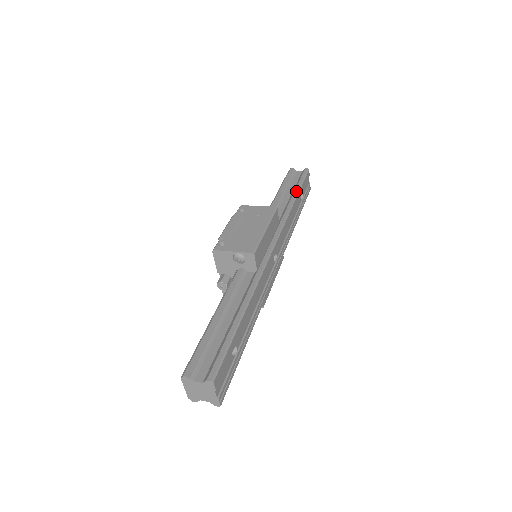
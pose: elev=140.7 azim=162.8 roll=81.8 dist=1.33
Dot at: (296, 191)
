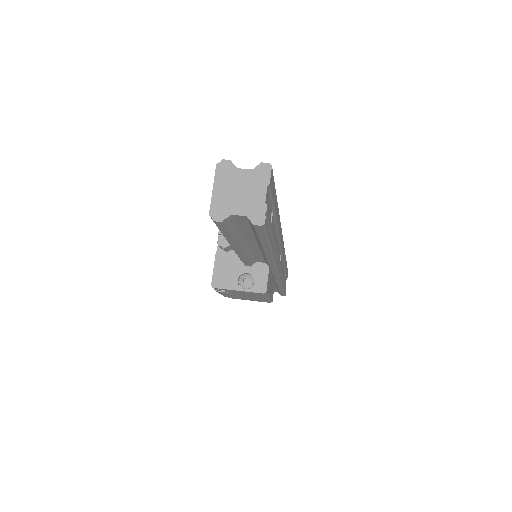
Dot at: occluded
